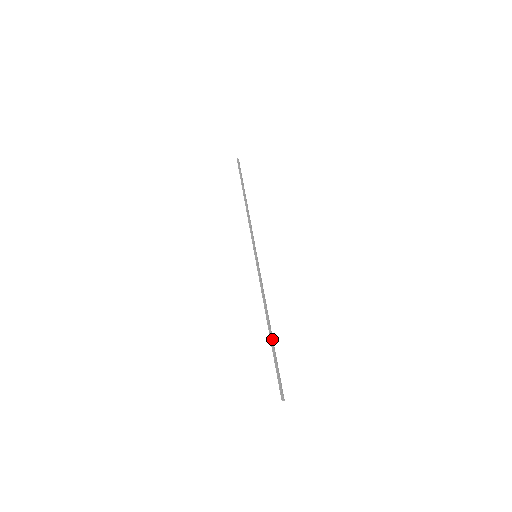
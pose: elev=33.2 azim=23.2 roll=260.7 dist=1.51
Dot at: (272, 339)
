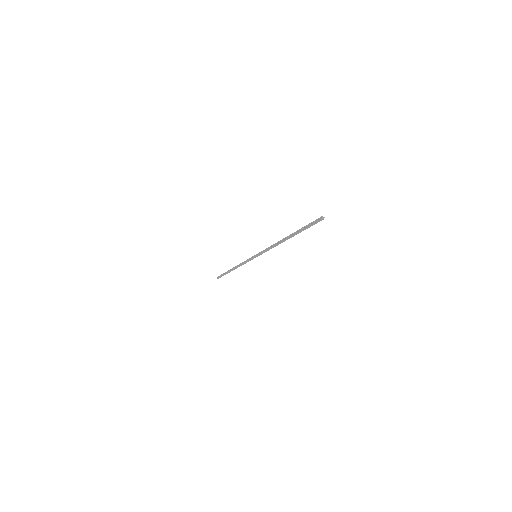
Dot at: (292, 233)
